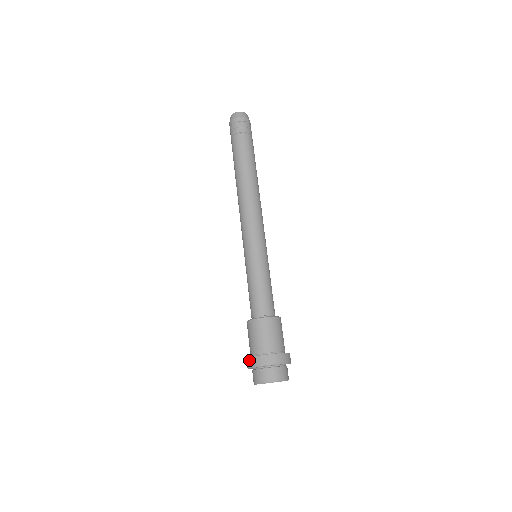
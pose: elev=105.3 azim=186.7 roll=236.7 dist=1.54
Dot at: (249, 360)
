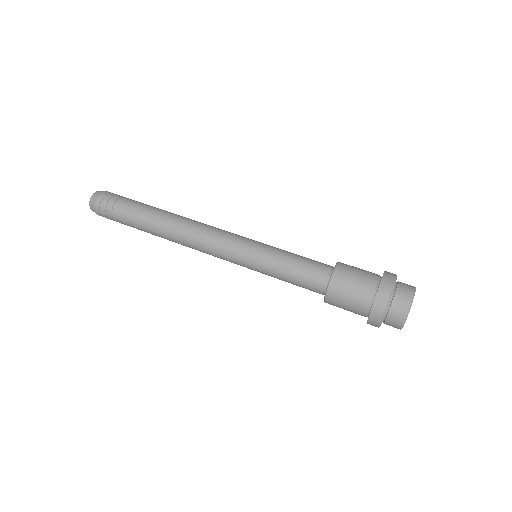
Dot at: (379, 296)
